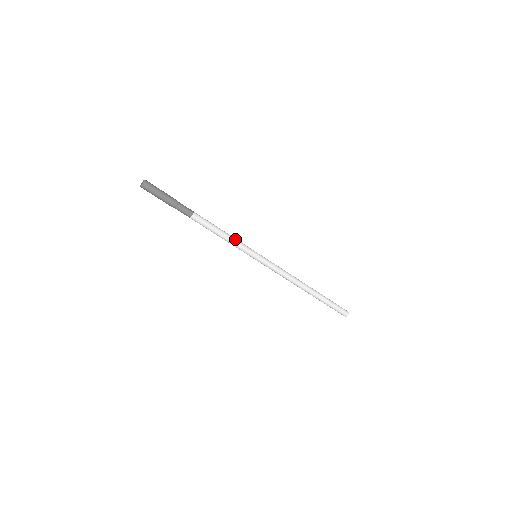
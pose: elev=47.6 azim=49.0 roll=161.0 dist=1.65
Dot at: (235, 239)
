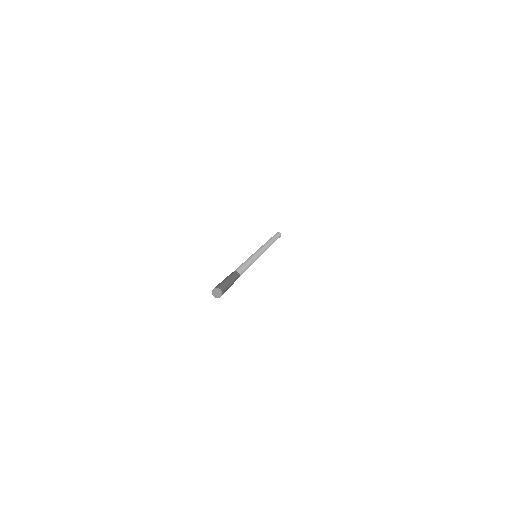
Dot at: (252, 260)
